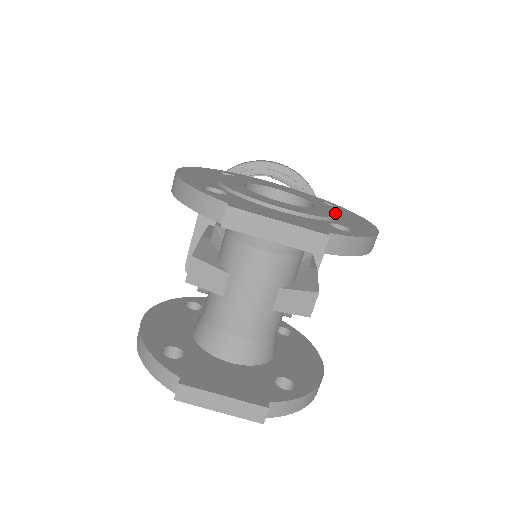
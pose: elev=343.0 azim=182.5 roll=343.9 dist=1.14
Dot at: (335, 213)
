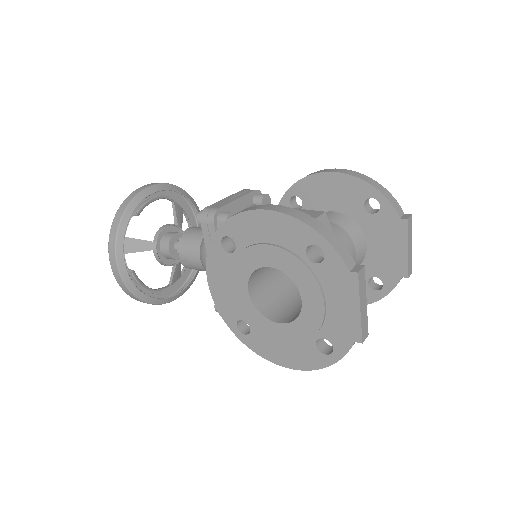
Dot at: occluded
